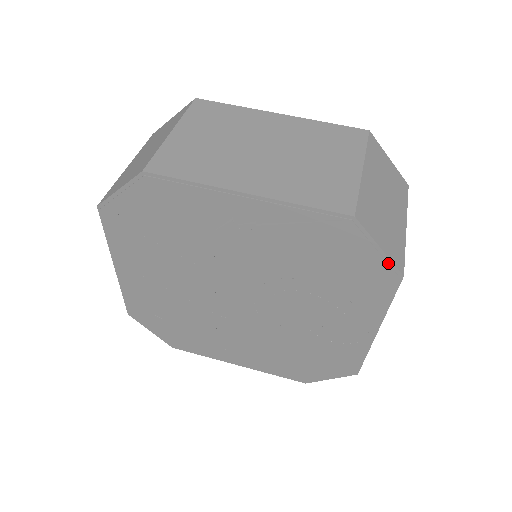
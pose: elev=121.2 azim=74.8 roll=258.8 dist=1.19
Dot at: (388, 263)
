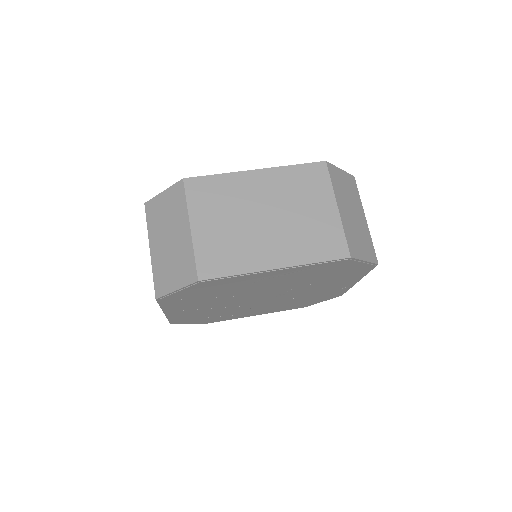
Dot at: (369, 264)
